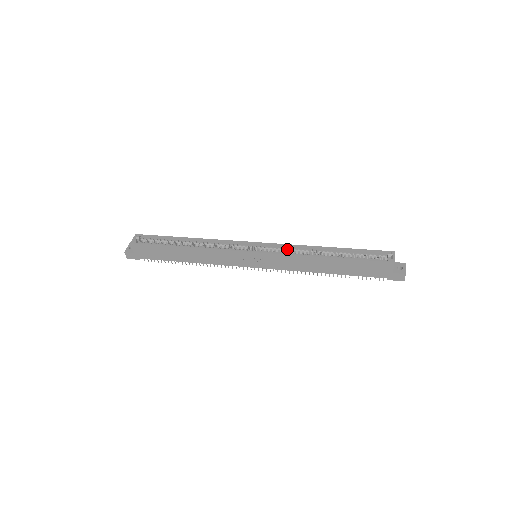
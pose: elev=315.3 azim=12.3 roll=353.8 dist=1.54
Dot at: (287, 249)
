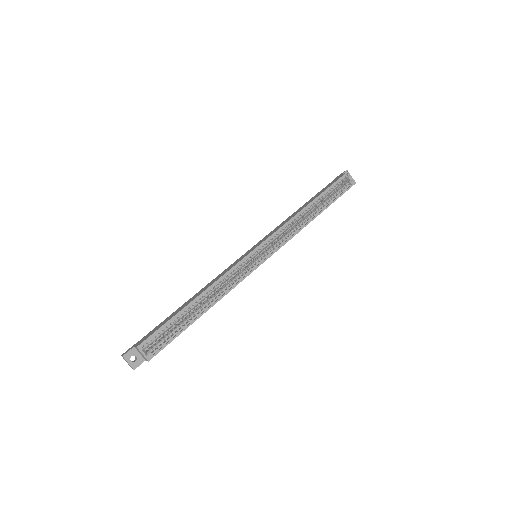
Dot at: (283, 232)
